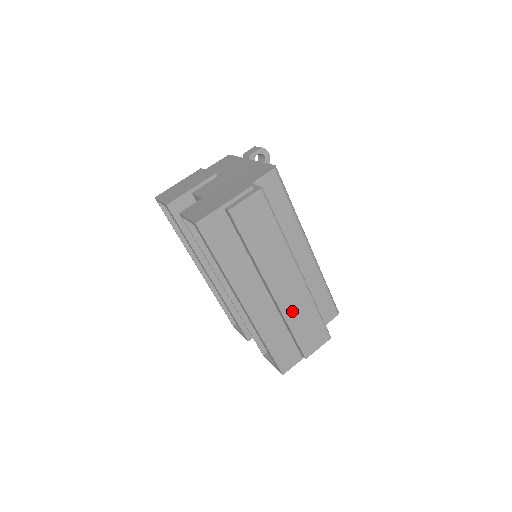
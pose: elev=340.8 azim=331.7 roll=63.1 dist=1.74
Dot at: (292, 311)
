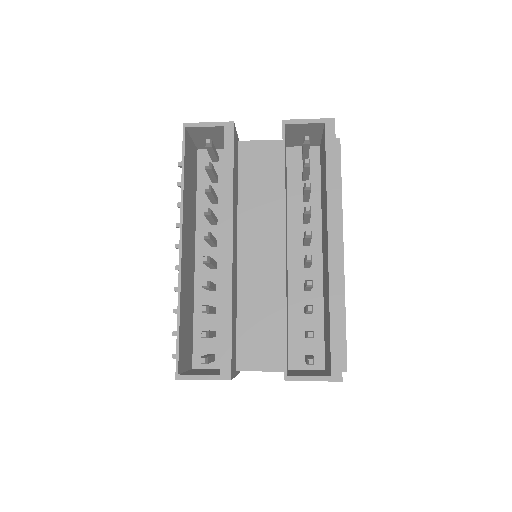
Dot at: occluded
